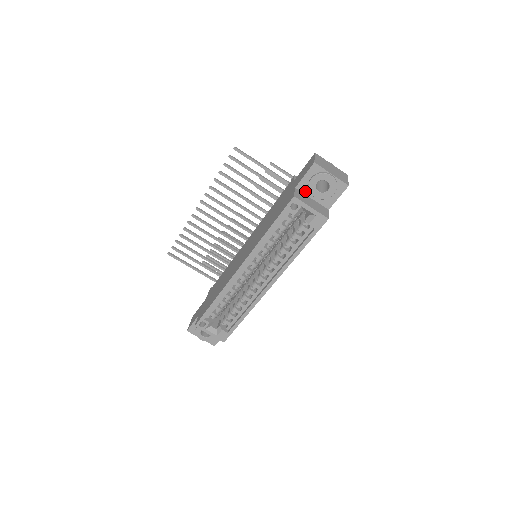
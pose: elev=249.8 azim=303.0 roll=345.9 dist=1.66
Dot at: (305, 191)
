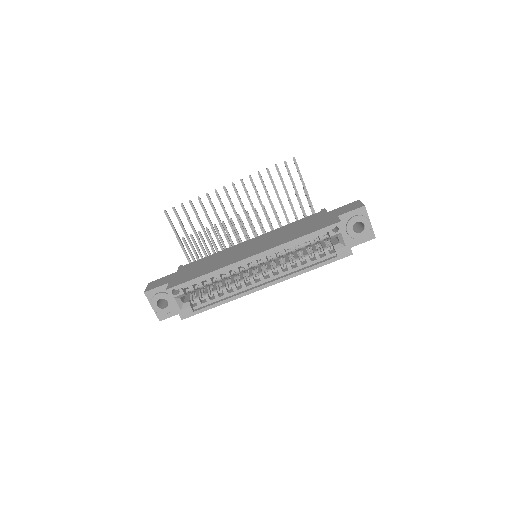
Dot at: (343, 223)
